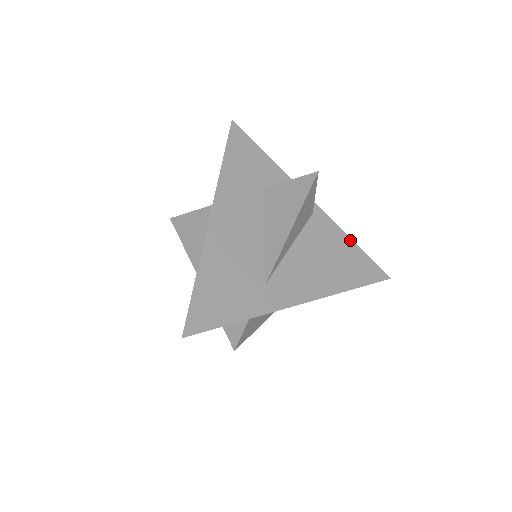
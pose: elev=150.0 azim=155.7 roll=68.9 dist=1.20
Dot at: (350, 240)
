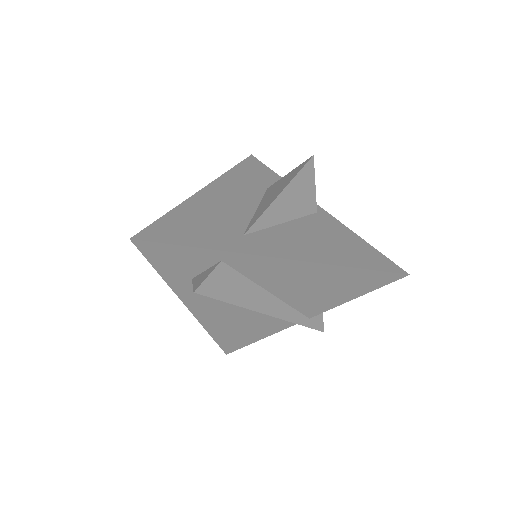
Dot at: (359, 237)
